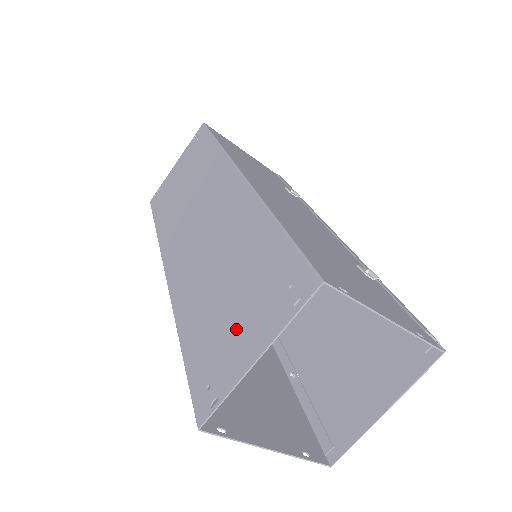
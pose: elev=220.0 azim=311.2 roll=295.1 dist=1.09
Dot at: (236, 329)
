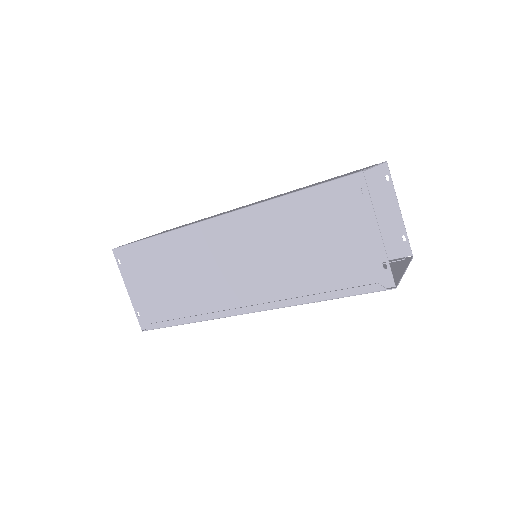
Dot at: occluded
